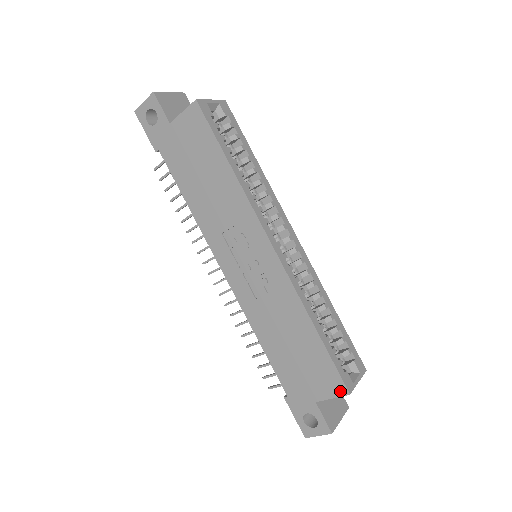
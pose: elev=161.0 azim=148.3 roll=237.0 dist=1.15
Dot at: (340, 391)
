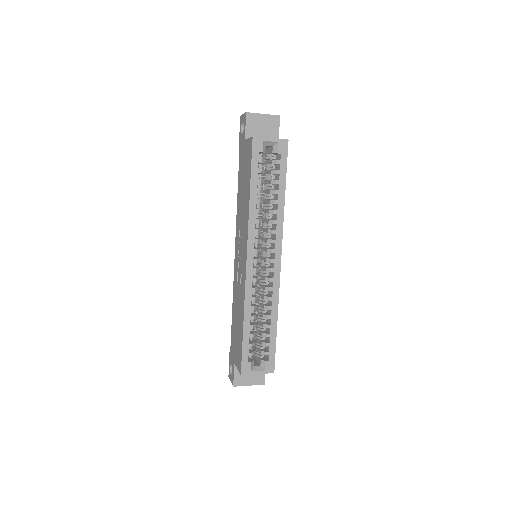
Dot at: (239, 369)
